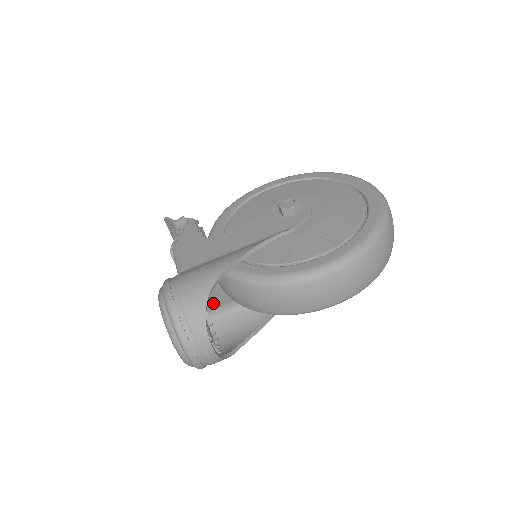
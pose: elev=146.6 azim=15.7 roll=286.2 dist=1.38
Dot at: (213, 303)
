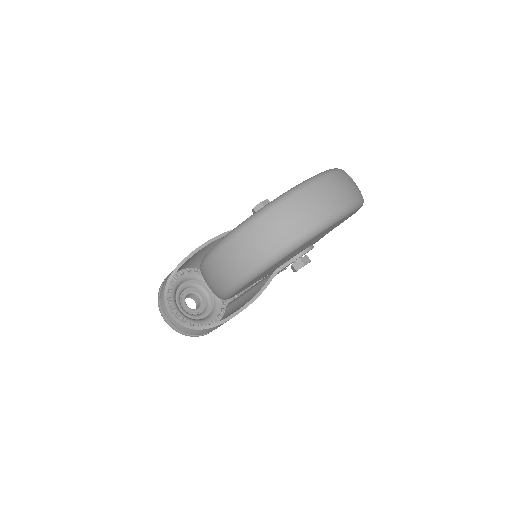
Dot at: occluded
